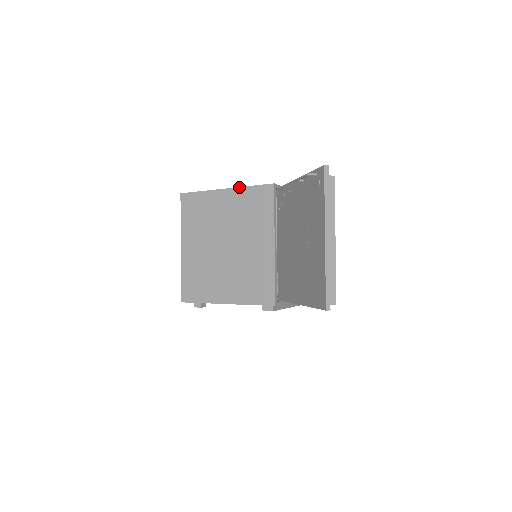
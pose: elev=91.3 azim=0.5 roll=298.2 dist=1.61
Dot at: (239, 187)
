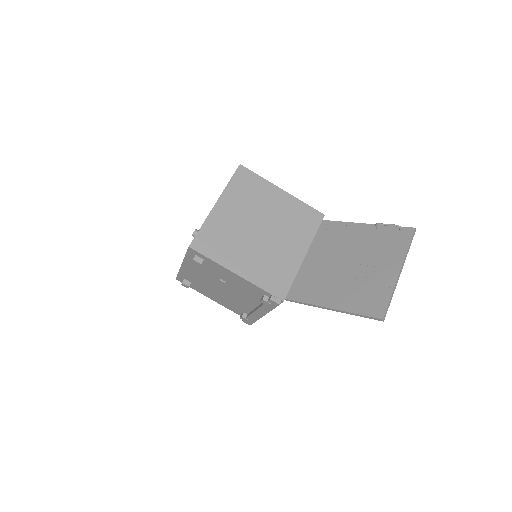
Dot at: occluded
